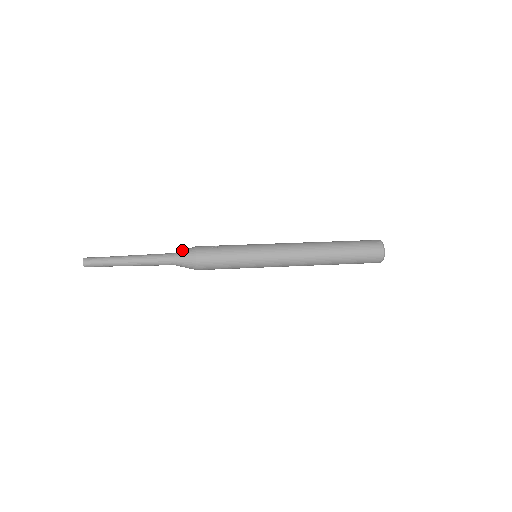
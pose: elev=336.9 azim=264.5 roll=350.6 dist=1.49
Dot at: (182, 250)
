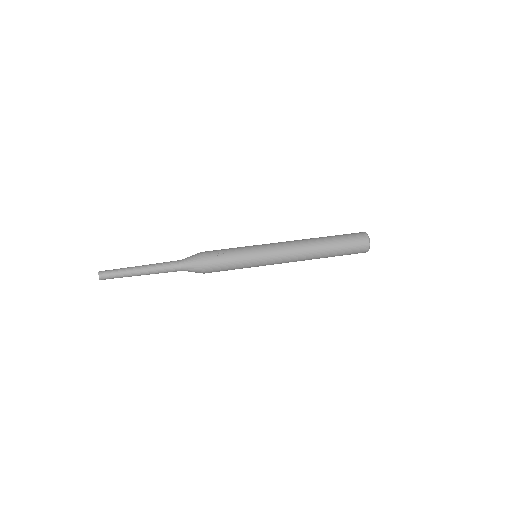
Dot at: (189, 258)
